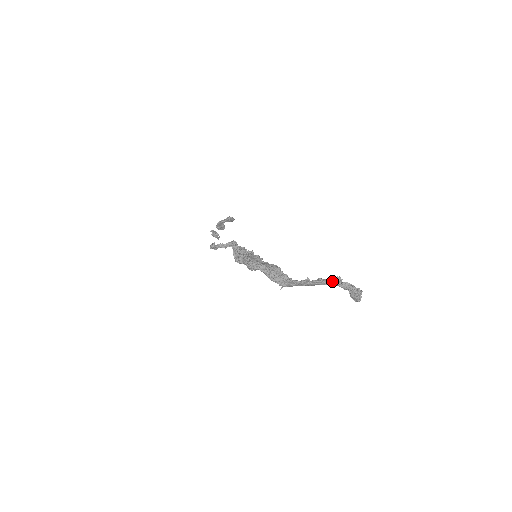
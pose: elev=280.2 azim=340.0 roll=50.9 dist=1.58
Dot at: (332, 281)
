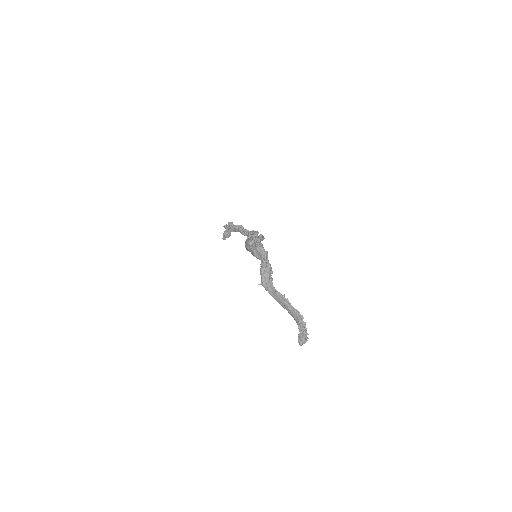
Dot at: (299, 312)
